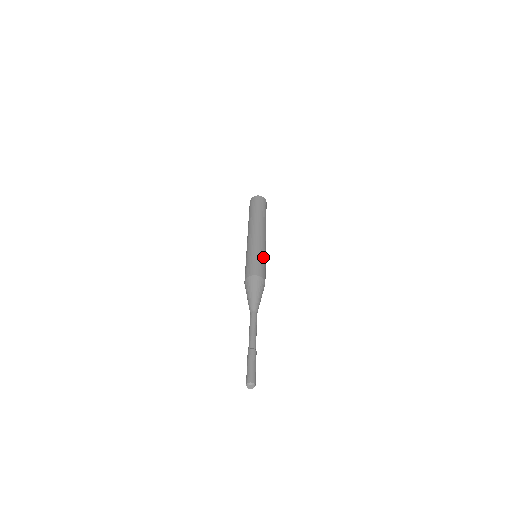
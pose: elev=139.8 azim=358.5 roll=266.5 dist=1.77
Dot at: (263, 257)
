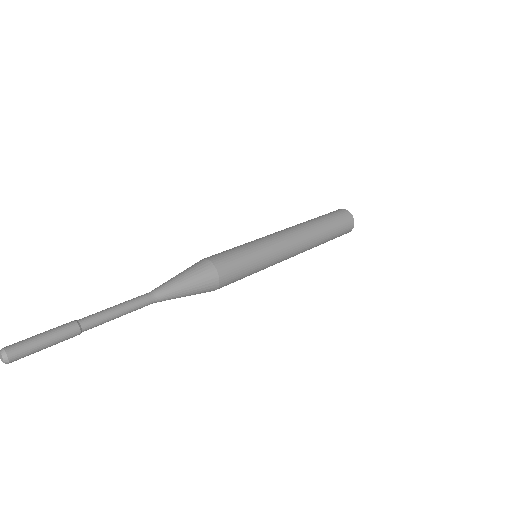
Dot at: (244, 245)
